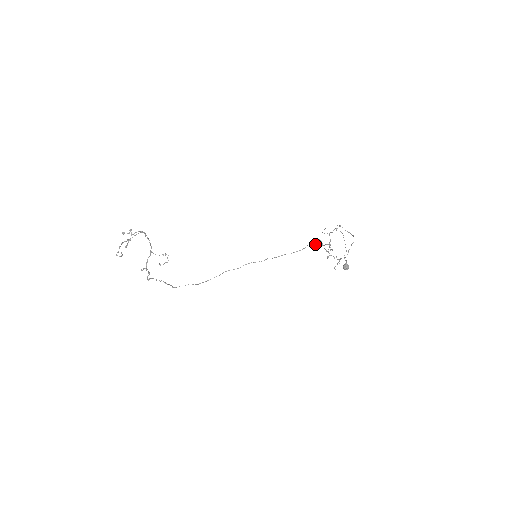
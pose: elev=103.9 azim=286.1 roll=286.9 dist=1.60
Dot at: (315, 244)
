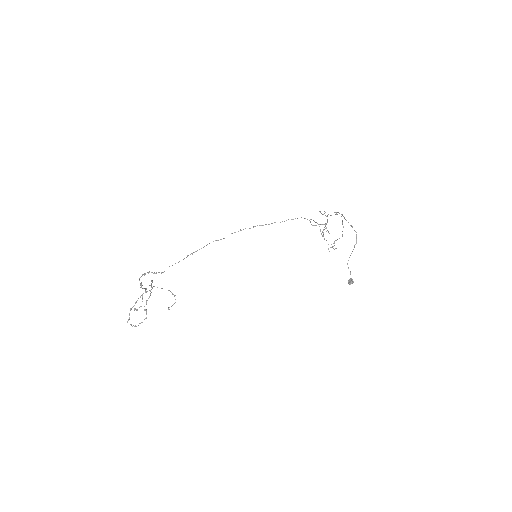
Dot at: (310, 221)
